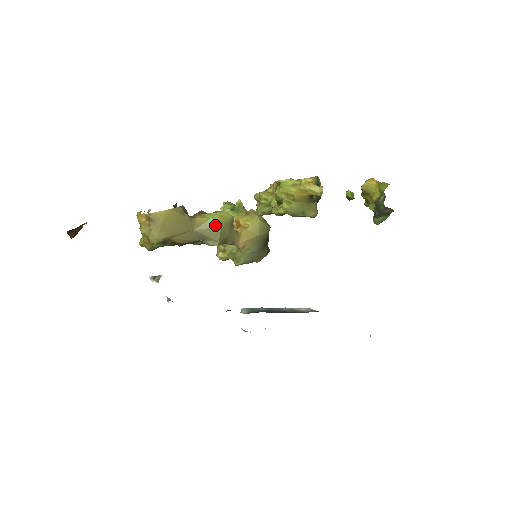
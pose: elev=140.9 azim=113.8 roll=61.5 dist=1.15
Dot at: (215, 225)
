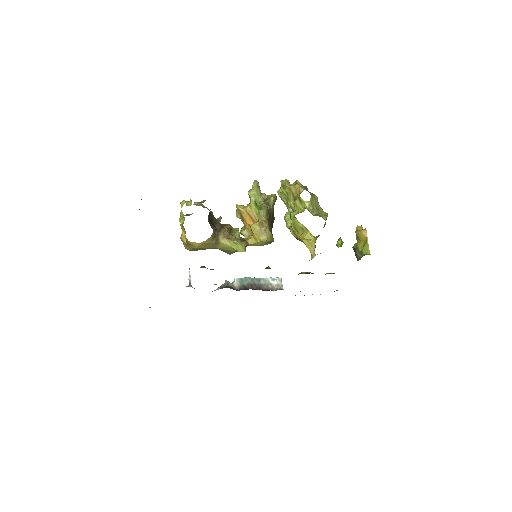
Dot at: (232, 250)
